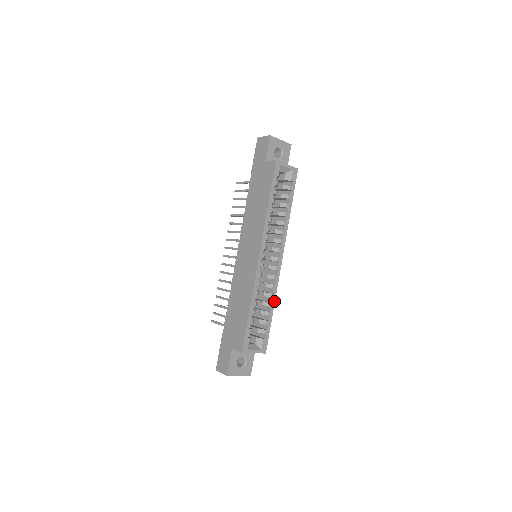
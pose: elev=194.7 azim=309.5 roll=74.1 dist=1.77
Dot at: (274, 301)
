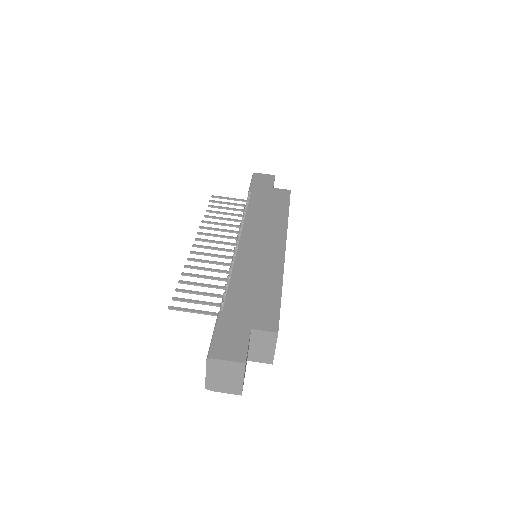
Dot at: occluded
